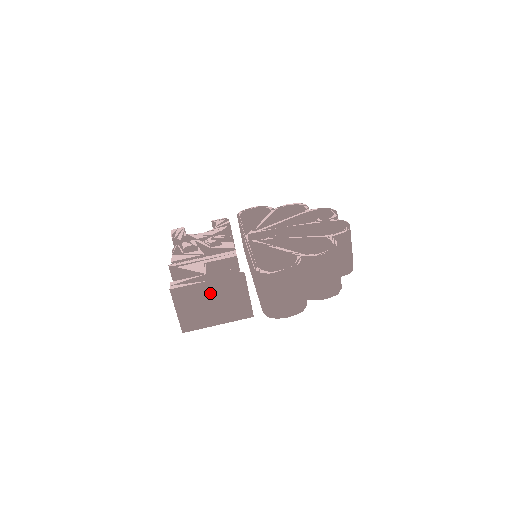
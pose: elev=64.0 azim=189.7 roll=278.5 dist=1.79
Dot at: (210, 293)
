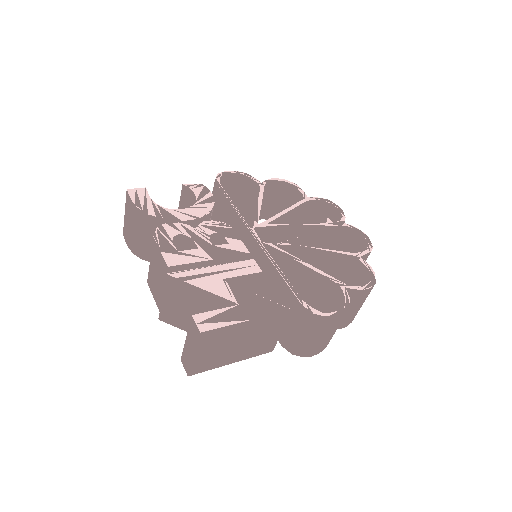
Dot at: (244, 332)
